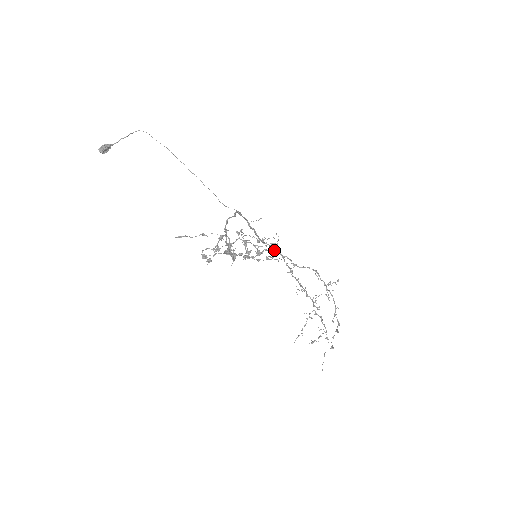
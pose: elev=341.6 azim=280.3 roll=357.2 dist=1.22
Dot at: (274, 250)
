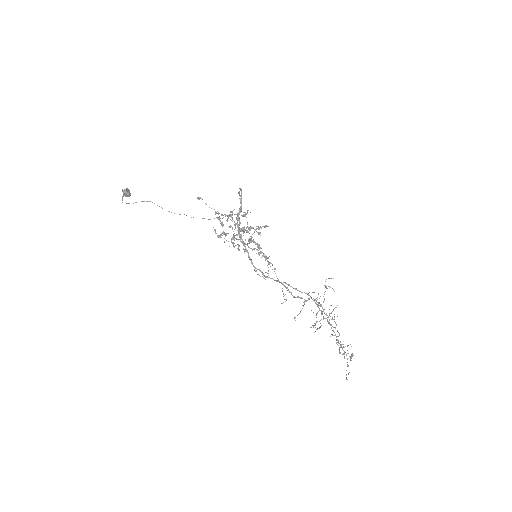
Dot at: (266, 276)
